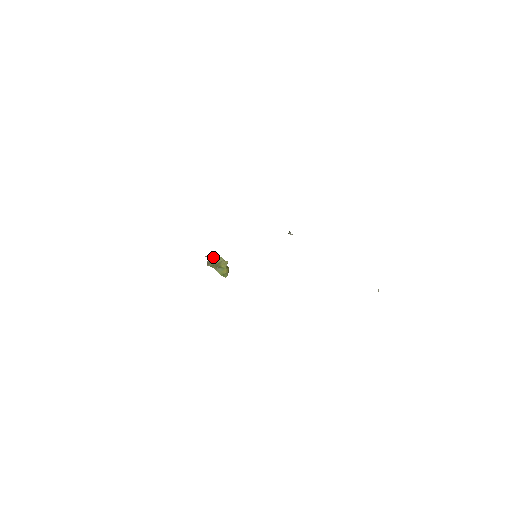
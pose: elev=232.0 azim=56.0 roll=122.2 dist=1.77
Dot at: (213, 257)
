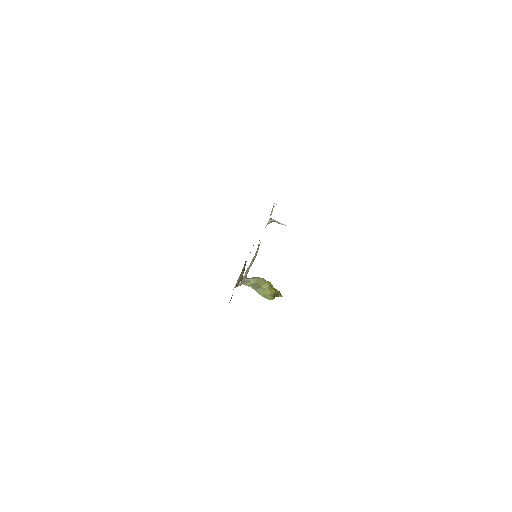
Dot at: (253, 278)
